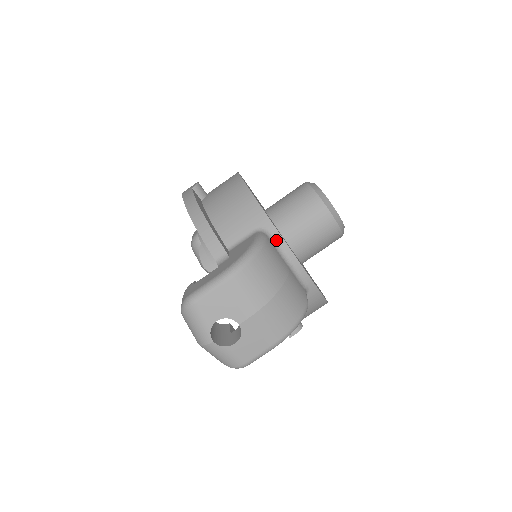
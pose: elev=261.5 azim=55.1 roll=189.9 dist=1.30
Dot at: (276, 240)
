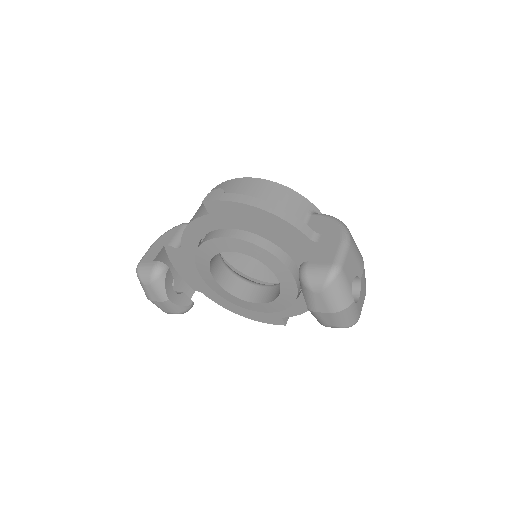
Dot at: occluded
